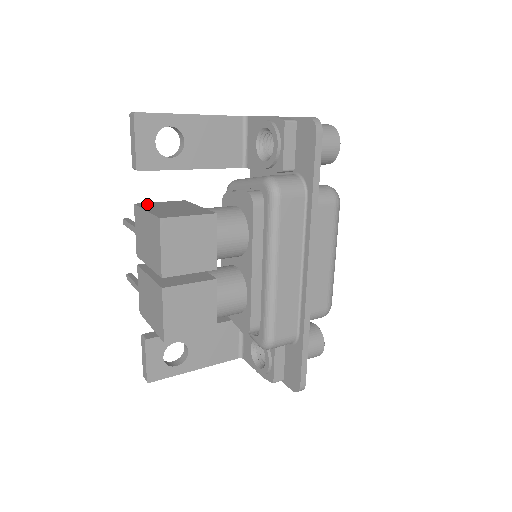
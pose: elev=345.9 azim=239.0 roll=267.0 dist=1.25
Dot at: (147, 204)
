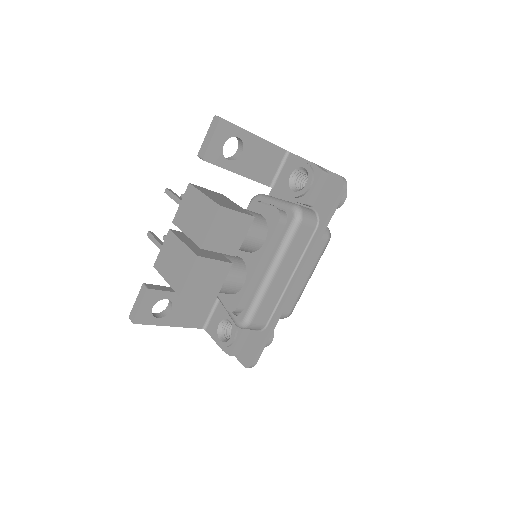
Dot at: (199, 187)
